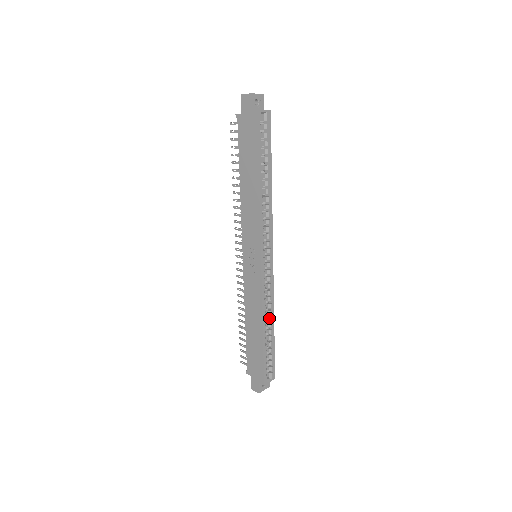
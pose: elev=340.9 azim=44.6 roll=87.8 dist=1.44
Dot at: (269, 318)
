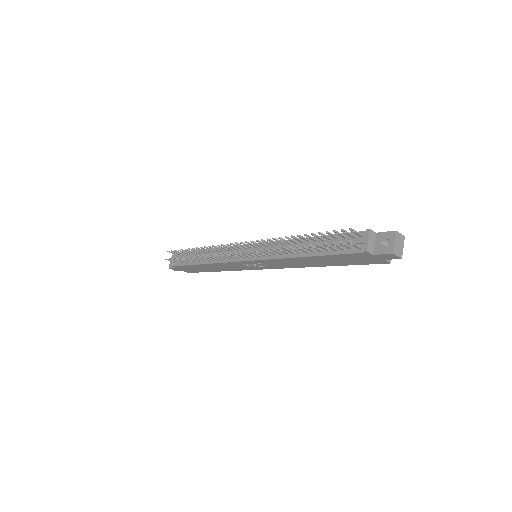
Dot at: occluded
